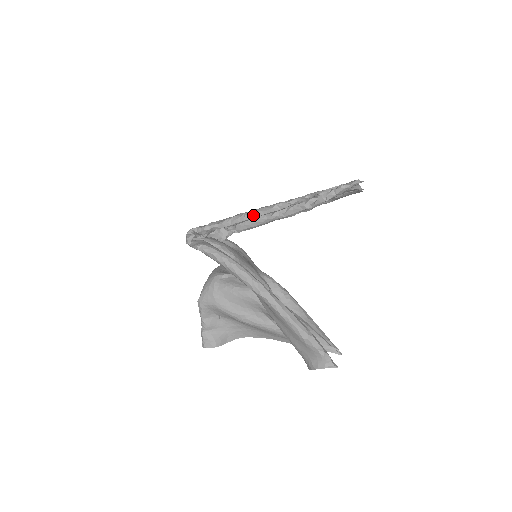
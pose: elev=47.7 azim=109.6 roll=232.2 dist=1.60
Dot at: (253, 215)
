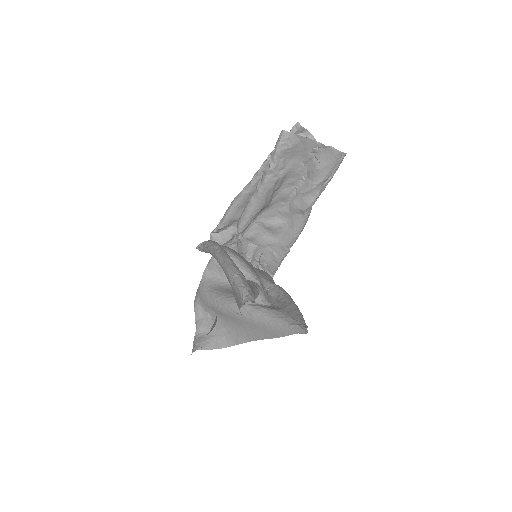
Dot at: (234, 200)
